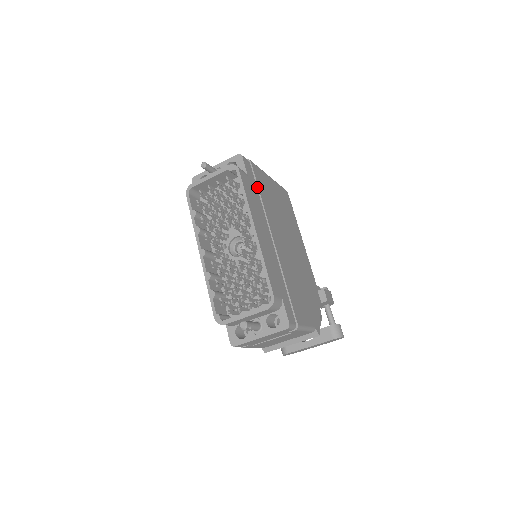
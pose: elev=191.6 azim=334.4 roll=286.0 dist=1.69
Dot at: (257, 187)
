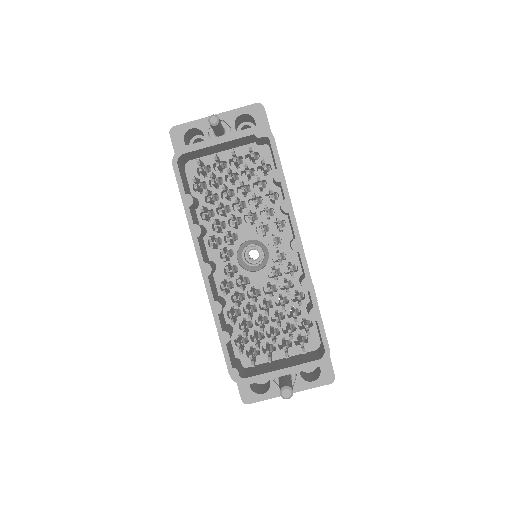
Dot at: occluded
